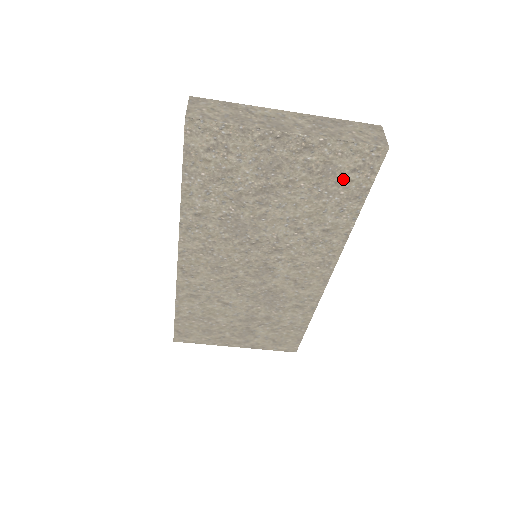
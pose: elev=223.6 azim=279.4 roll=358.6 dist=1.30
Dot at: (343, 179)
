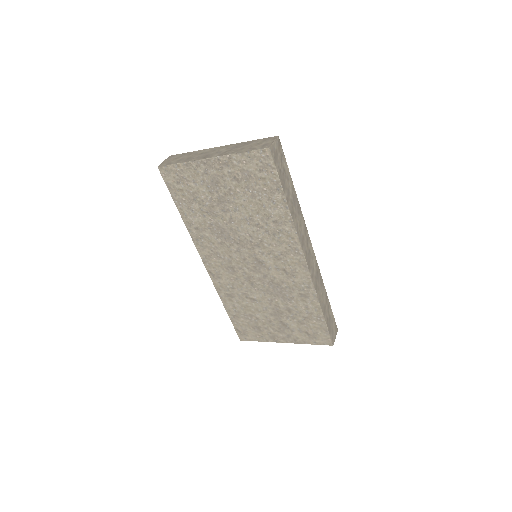
Dot at: (258, 179)
